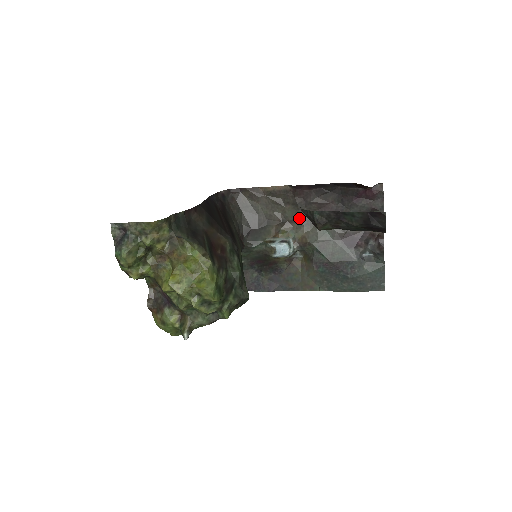
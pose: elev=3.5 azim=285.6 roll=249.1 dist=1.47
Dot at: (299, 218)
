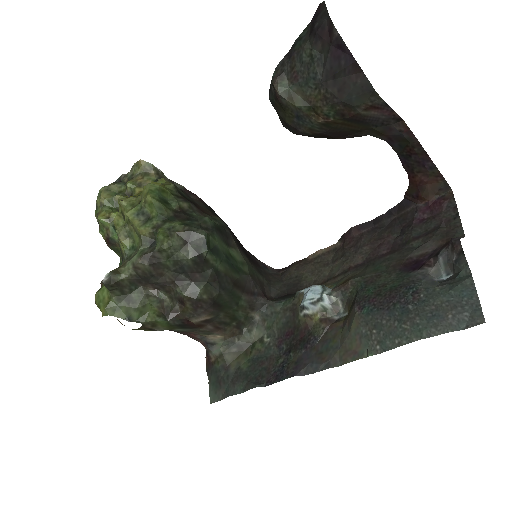
Dot at: (347, 268)
